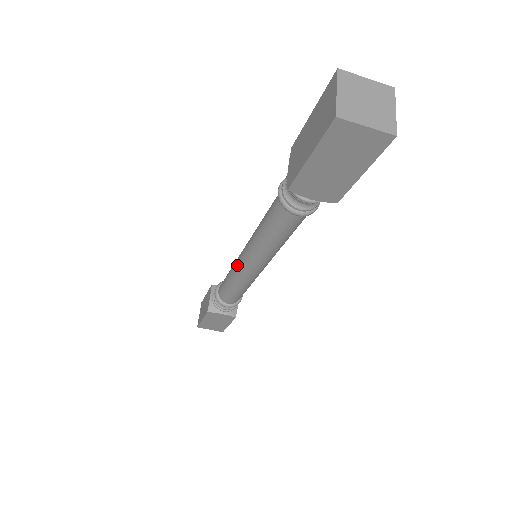
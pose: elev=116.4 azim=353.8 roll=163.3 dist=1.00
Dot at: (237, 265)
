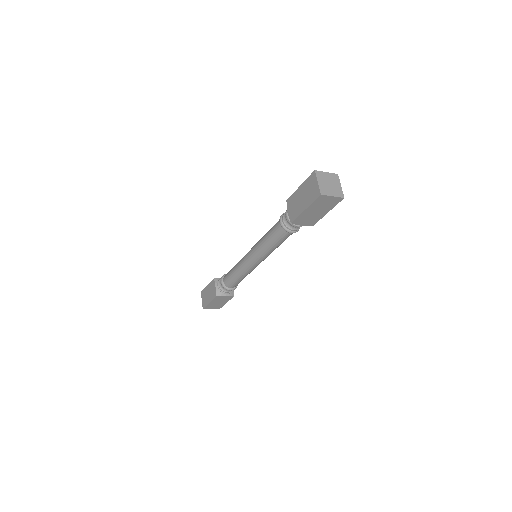
Dot at: (244, 263)
